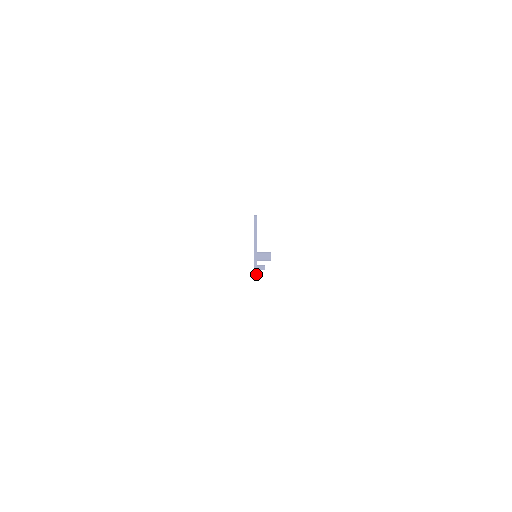
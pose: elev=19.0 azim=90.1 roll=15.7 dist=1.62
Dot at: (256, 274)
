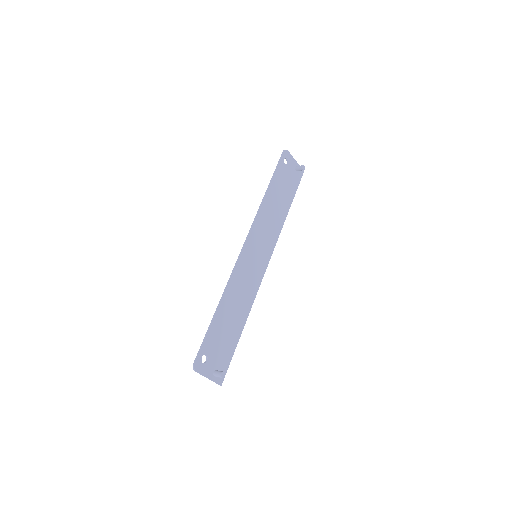
Dot at: occluded
